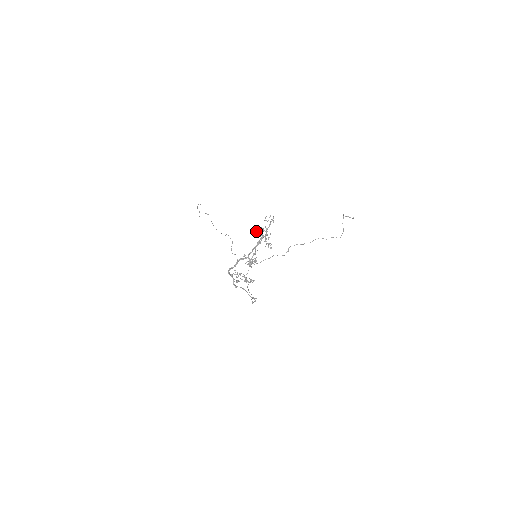
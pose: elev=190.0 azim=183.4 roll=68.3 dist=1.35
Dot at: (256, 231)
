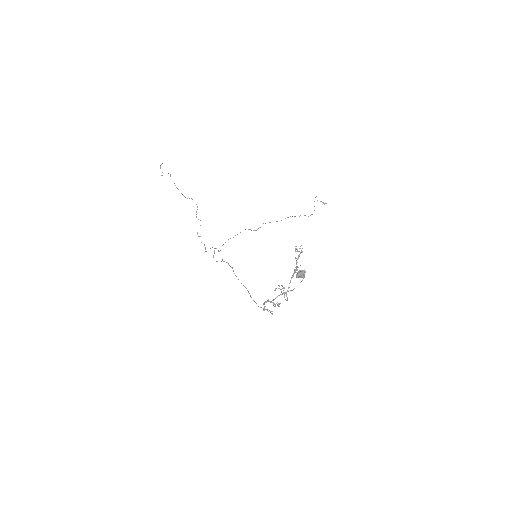
Dot at: (301, 275)
